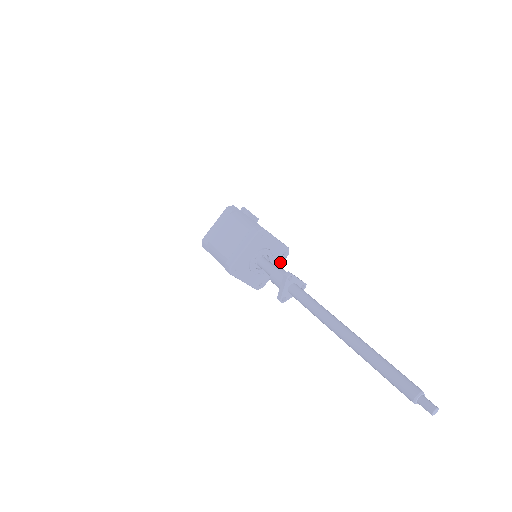
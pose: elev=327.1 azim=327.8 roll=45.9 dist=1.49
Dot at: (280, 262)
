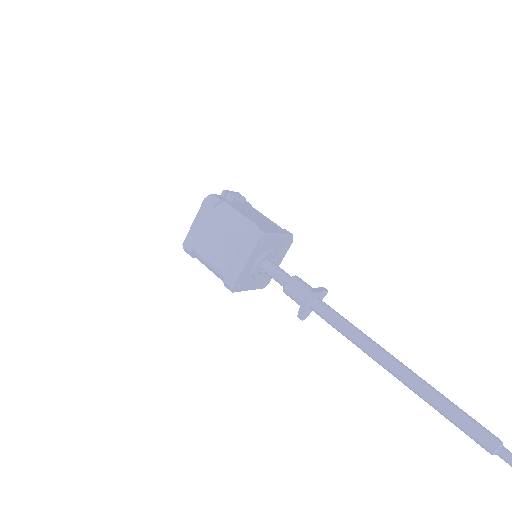
Dot at: (285, 252)
